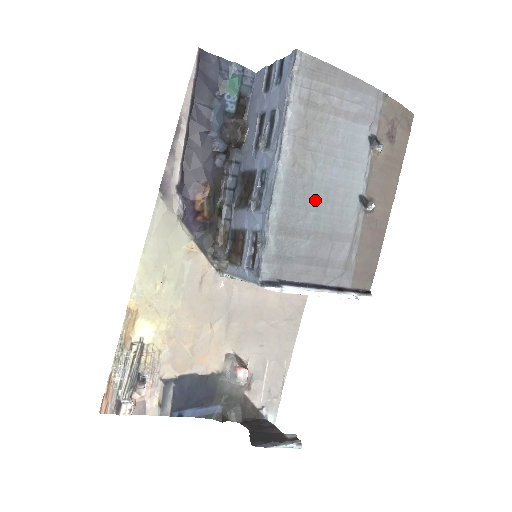
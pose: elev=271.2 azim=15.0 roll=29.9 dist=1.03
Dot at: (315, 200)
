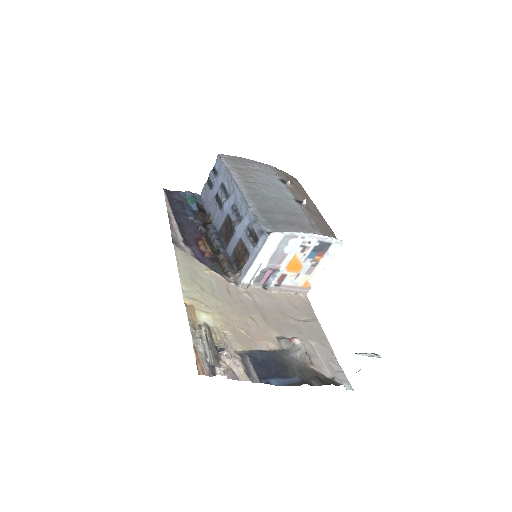
Dot at: (271, 200)
